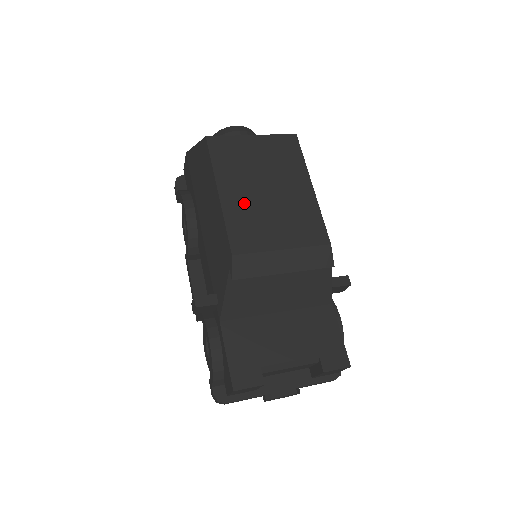
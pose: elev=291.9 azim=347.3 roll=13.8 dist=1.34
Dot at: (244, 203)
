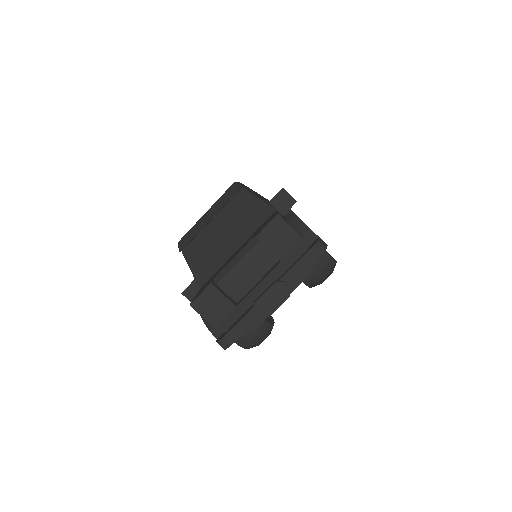
Dot at: occluded
